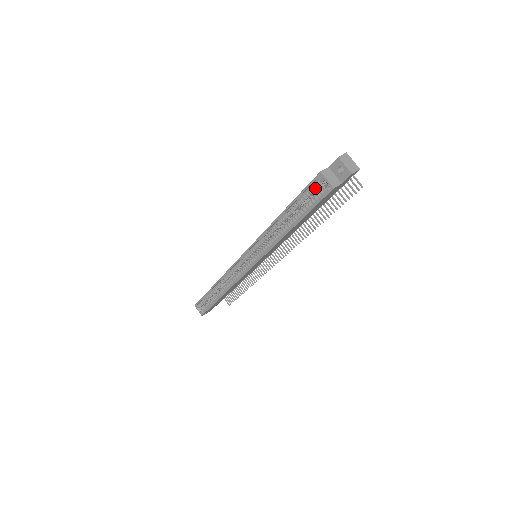
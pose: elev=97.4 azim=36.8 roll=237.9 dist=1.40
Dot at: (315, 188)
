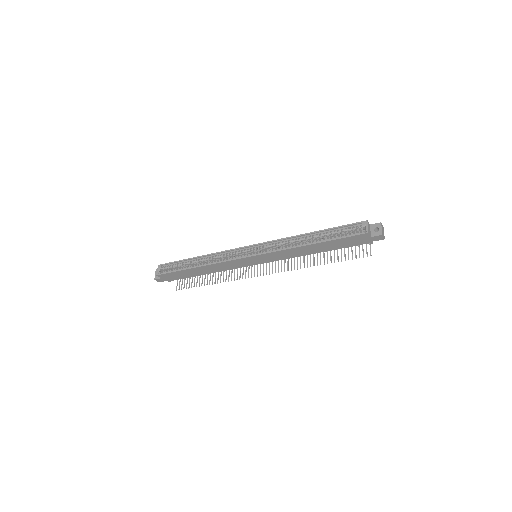
Dot at: (354, 229)
